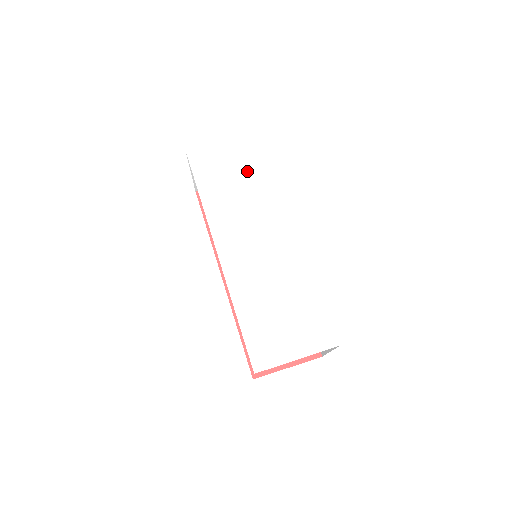
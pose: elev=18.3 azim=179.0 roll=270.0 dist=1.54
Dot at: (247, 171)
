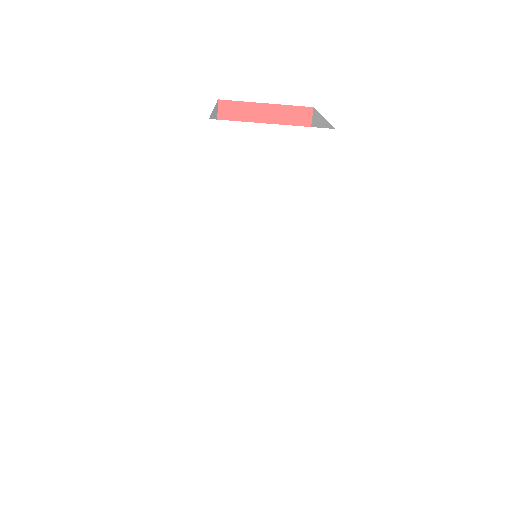
Dot at: (285, 193)
